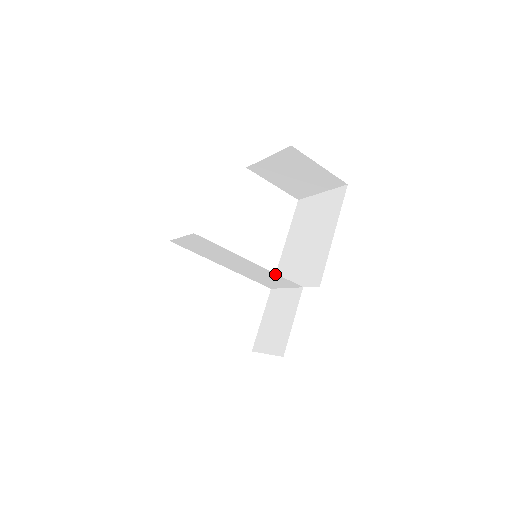
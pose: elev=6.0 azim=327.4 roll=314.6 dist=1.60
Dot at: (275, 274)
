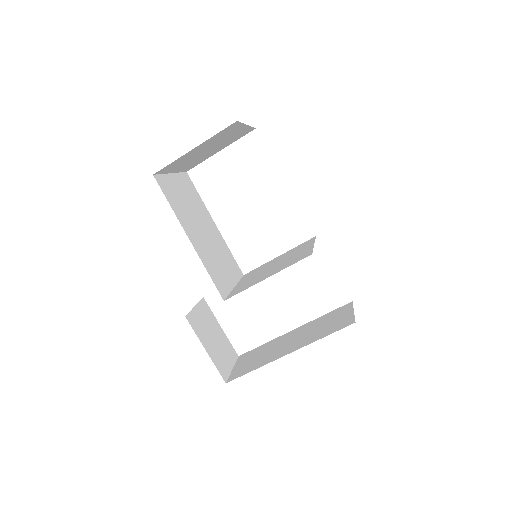
Dot at: (277, 266)
